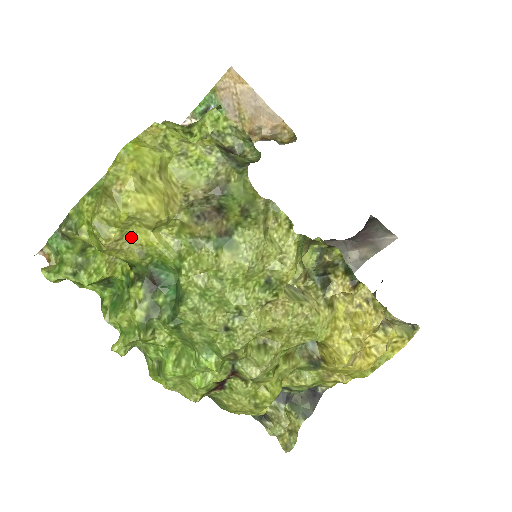
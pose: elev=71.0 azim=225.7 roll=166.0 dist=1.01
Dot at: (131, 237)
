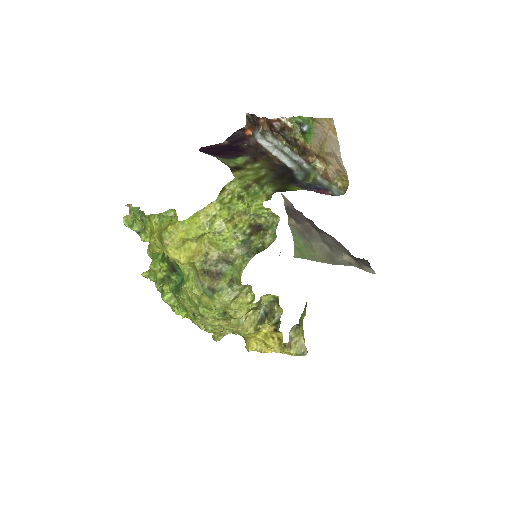
Dot at: occluded
